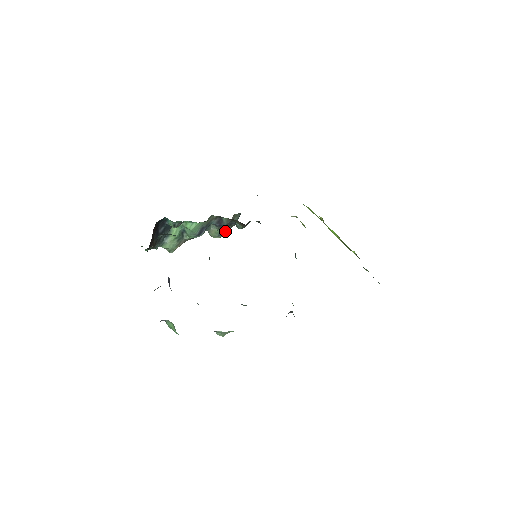
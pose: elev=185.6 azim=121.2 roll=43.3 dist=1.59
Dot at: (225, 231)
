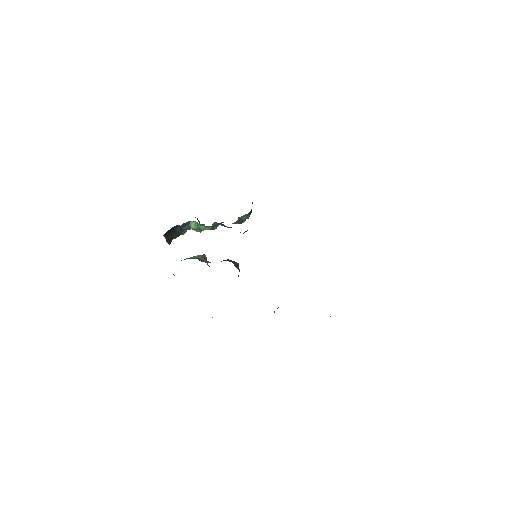
Dot at: (240, 222)
